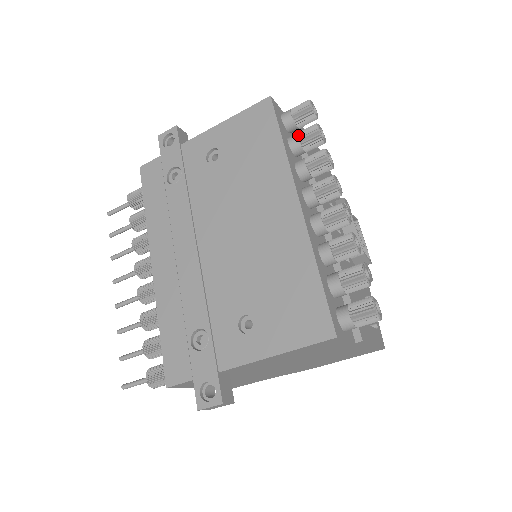
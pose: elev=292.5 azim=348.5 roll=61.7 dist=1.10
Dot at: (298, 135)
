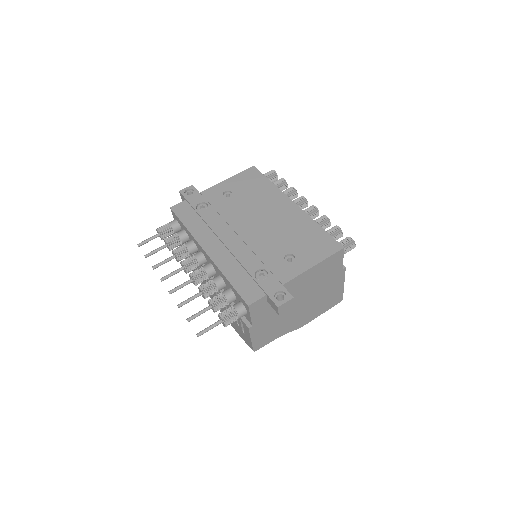
Dot at: (274, 183)
